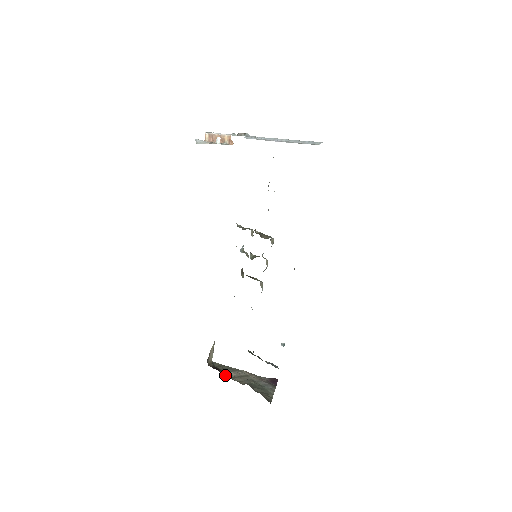
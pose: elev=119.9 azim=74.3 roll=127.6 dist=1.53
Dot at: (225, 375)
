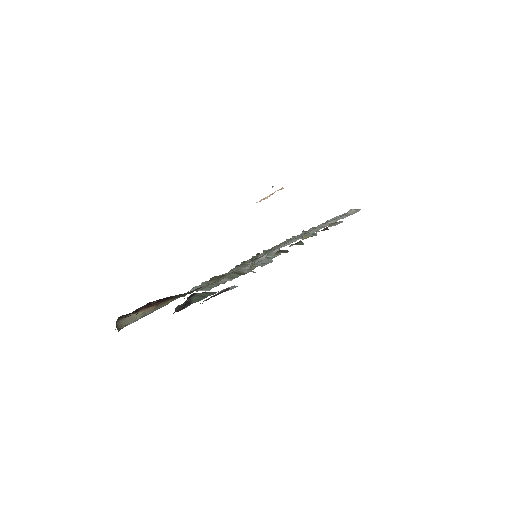
Dot at: occluded
